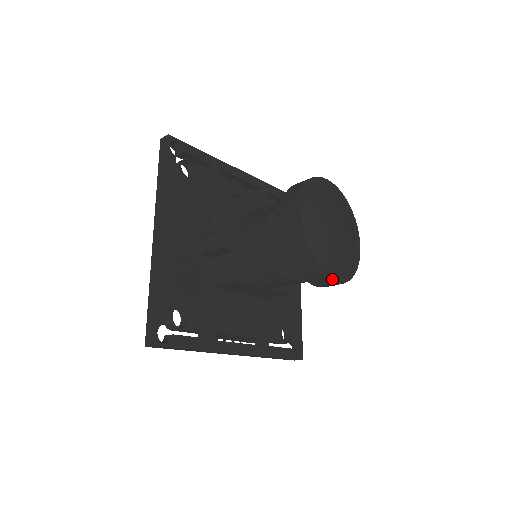
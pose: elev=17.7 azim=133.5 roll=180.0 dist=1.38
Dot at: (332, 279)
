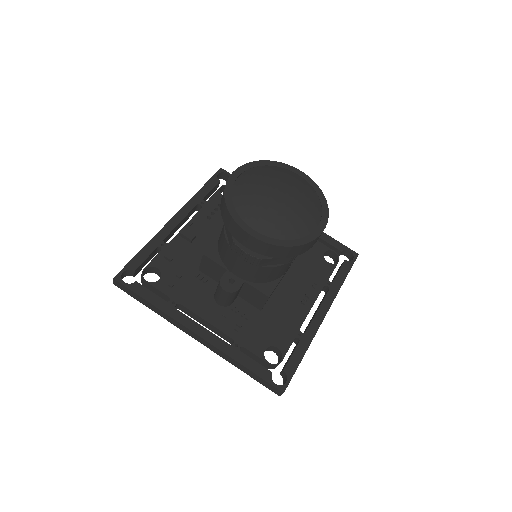
Dot at: (320, 230)
